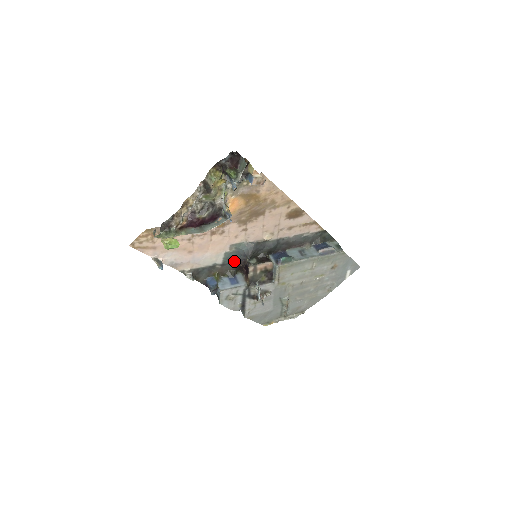
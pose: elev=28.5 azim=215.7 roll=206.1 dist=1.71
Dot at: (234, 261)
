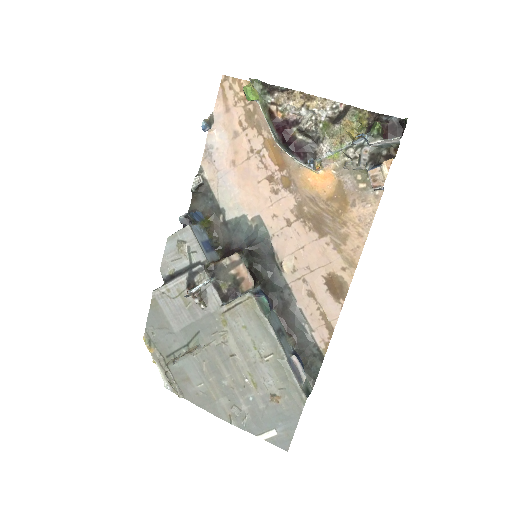
Dot at: (236, 237)
